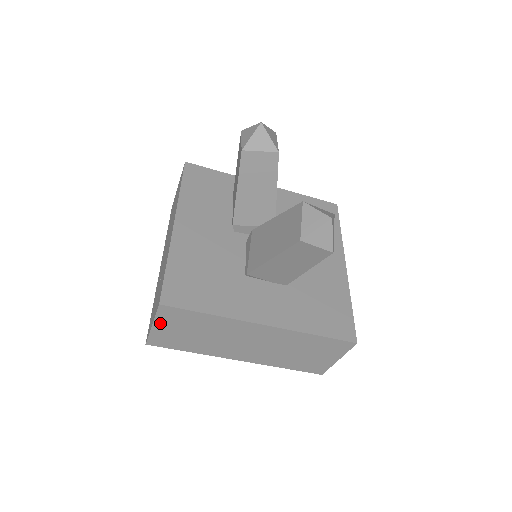
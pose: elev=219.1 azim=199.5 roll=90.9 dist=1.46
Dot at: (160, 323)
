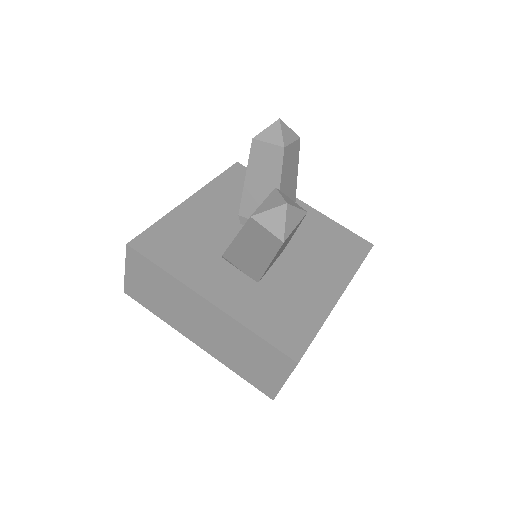
Dot at: (130, 268)
